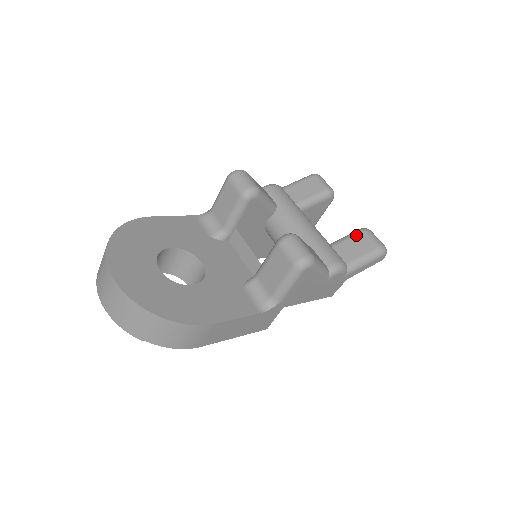
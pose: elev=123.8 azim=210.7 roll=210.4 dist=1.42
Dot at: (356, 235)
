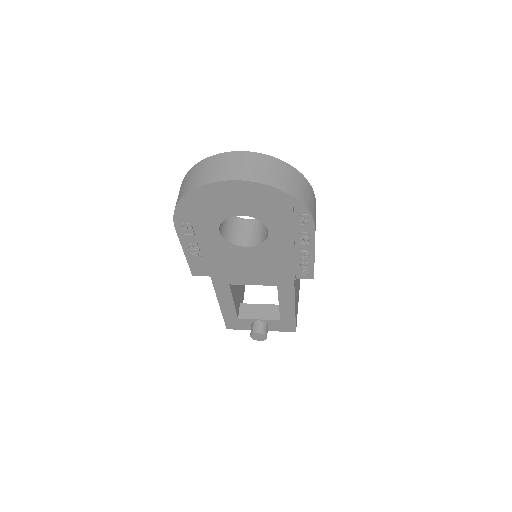
Dot at: occluded
